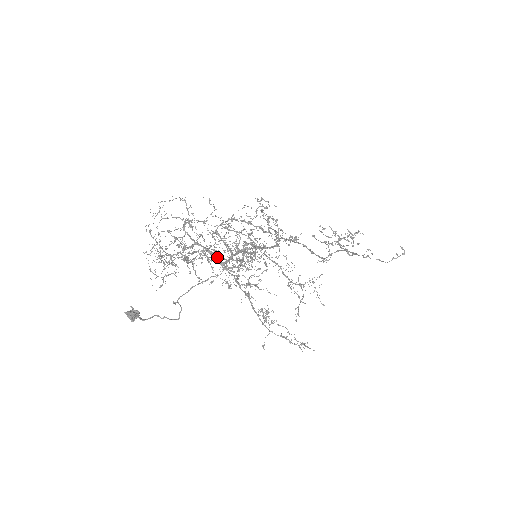
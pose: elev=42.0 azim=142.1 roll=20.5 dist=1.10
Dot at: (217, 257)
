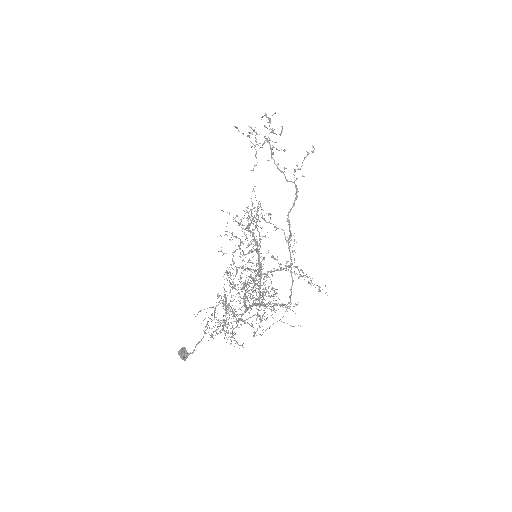
Dot at: occluded
